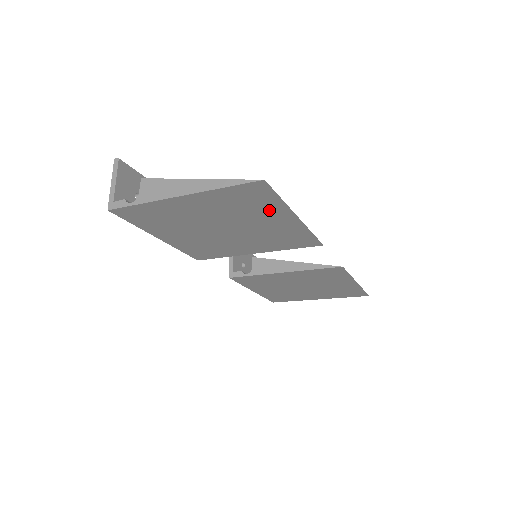
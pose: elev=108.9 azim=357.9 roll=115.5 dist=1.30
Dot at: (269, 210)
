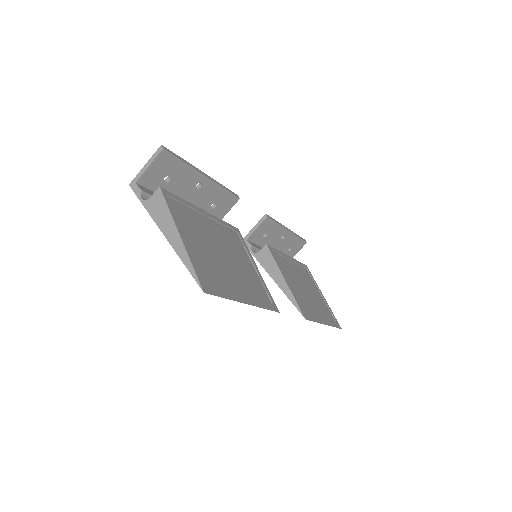
Dot at: (225, 287)
